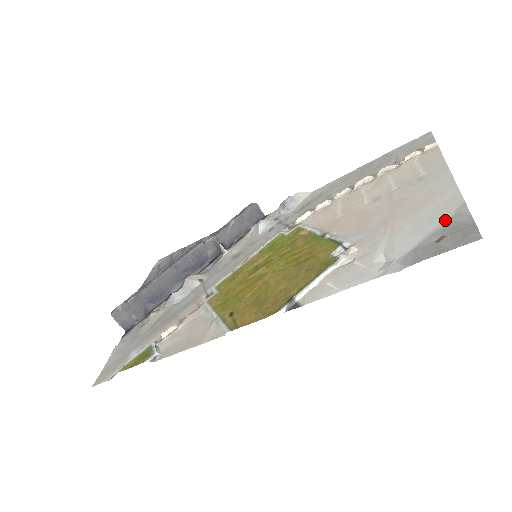
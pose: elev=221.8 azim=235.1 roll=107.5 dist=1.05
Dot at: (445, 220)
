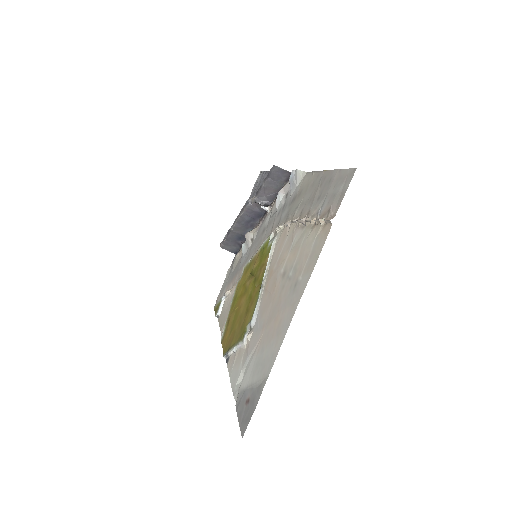
Dot at: (258, 382)
